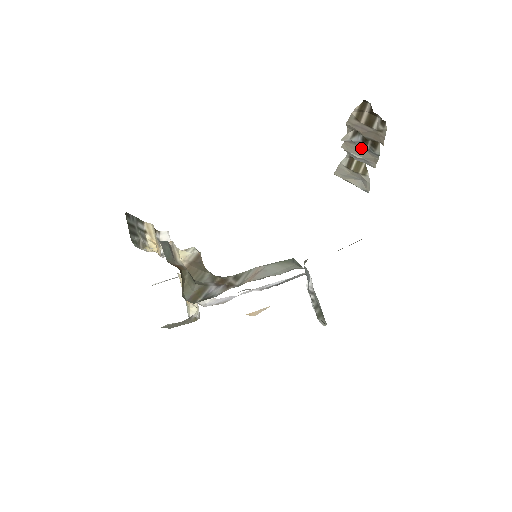
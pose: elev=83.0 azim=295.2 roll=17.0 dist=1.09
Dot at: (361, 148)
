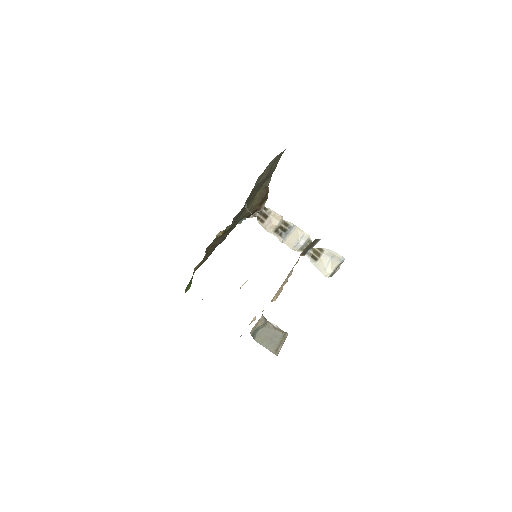
Dot at: (290, 235)
